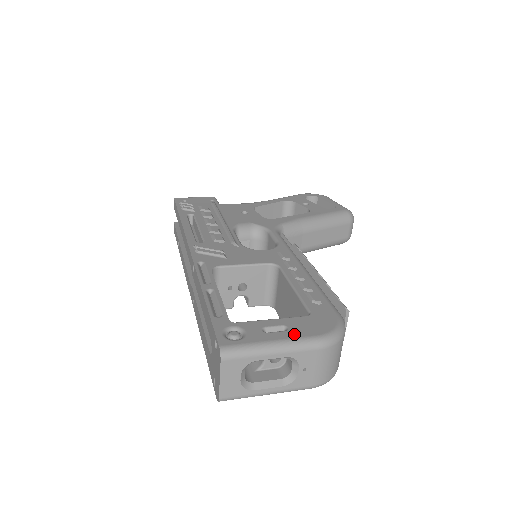
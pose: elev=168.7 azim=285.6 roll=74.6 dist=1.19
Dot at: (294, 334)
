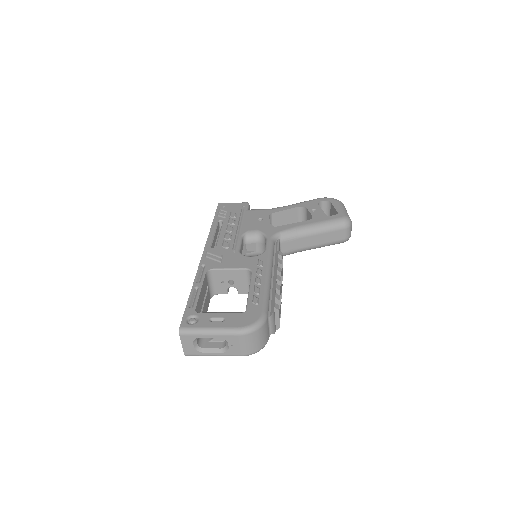
Dot at: (225, 324)
